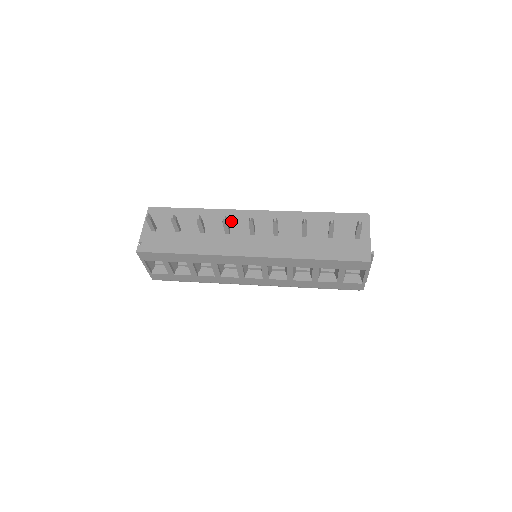
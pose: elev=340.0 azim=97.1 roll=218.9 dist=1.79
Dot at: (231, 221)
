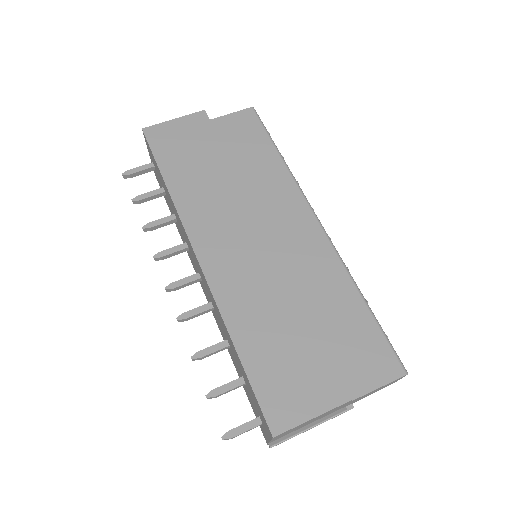
Dot at: (186, 239)
